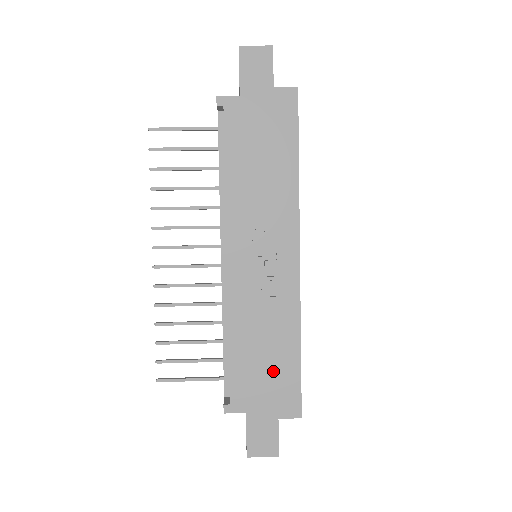
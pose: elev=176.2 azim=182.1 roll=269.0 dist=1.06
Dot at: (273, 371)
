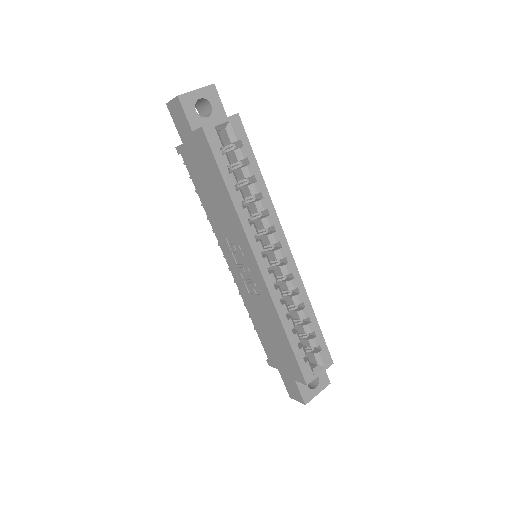
Dot at: (279, 347)
